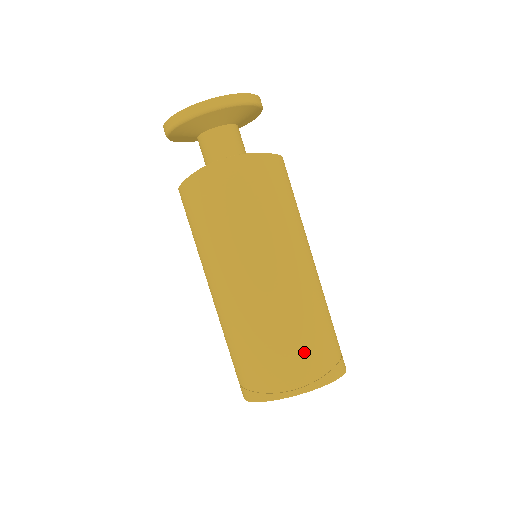
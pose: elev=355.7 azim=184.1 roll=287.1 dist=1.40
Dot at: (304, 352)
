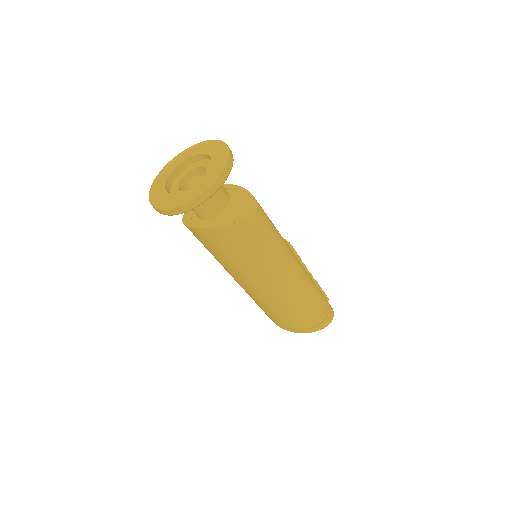
Dot at: (292, 320)
